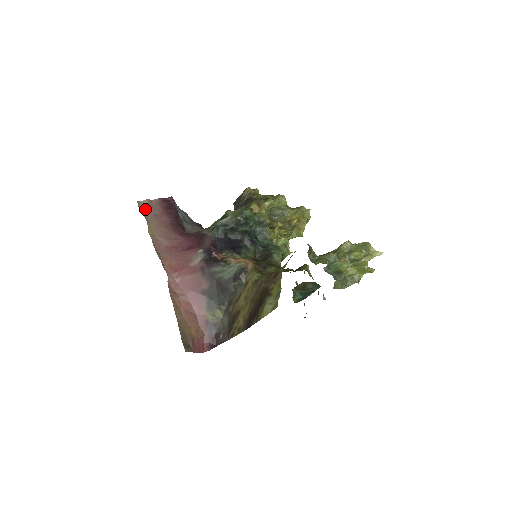
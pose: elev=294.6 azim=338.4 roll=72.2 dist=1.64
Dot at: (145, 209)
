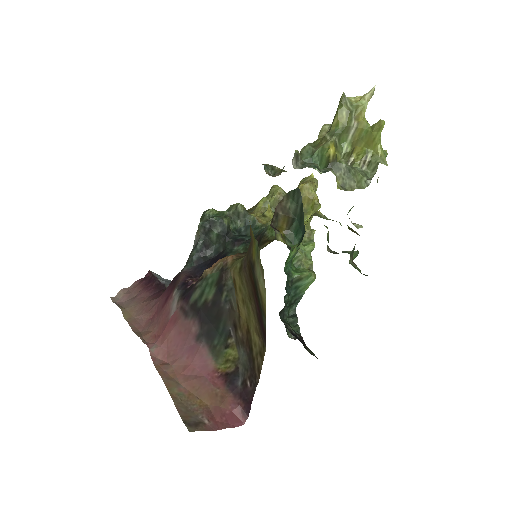
Dot at: (120, 300)
